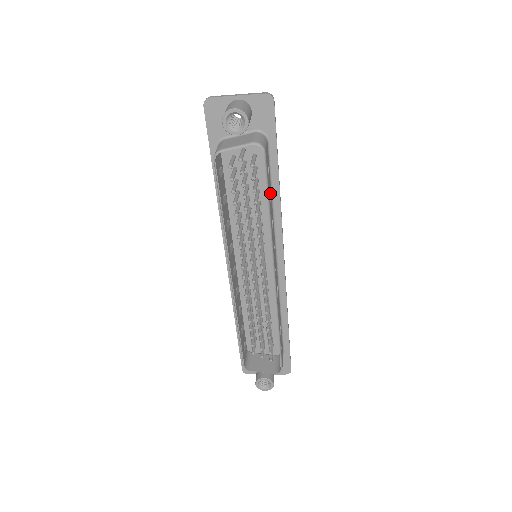
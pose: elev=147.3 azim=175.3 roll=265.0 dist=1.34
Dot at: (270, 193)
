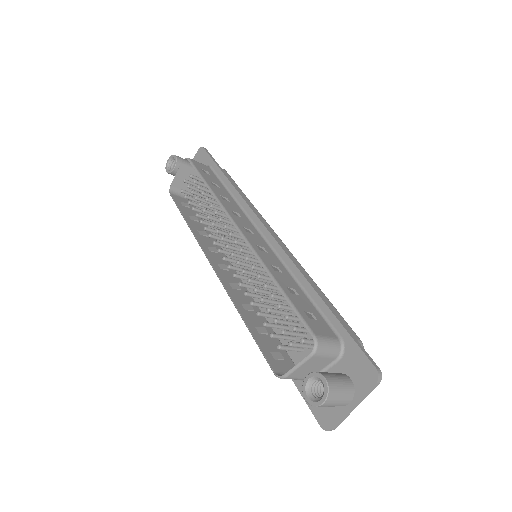
Dot at: (218, 186)
